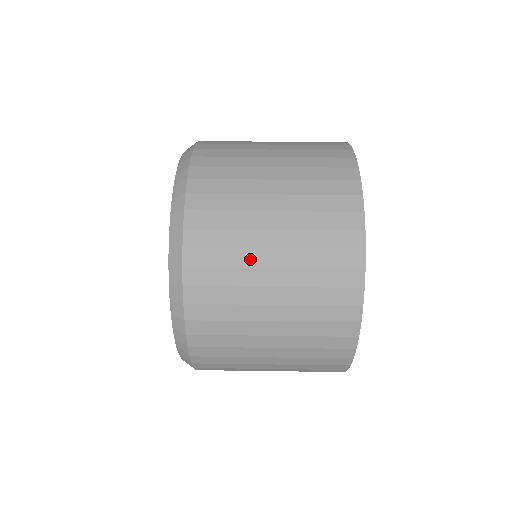
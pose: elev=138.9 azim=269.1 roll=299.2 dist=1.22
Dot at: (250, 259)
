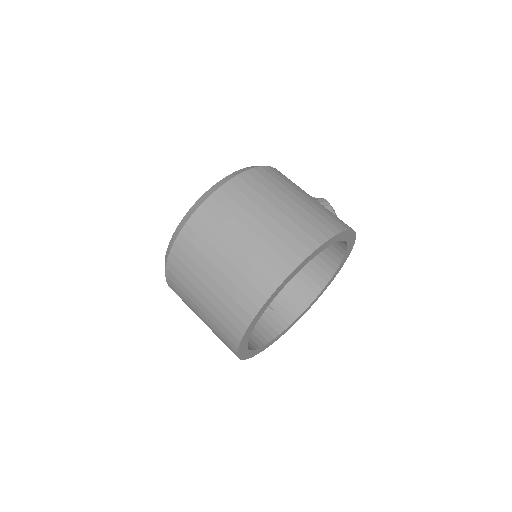
Dot at: (191, 297)
